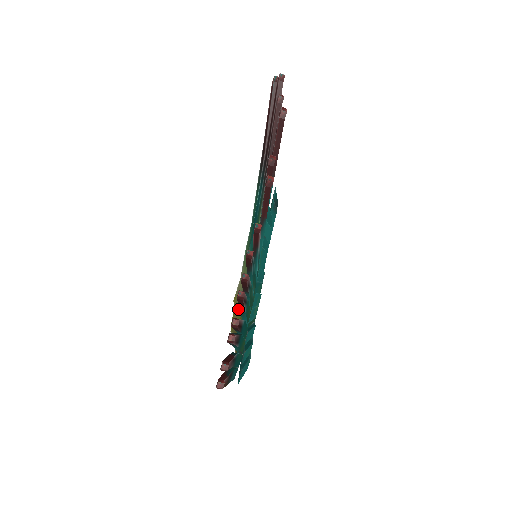
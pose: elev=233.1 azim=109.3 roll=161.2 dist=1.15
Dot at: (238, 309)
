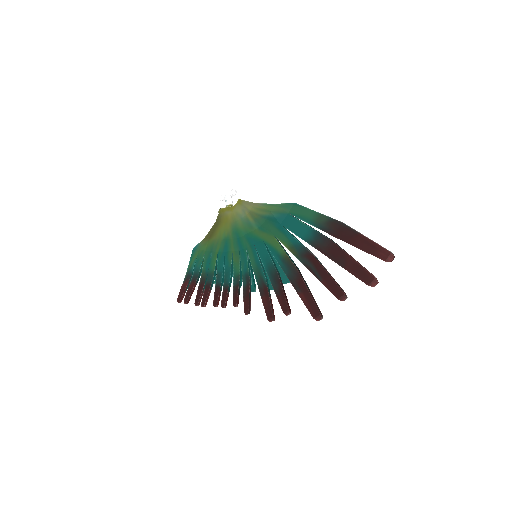
Dot at: (233, 215)
